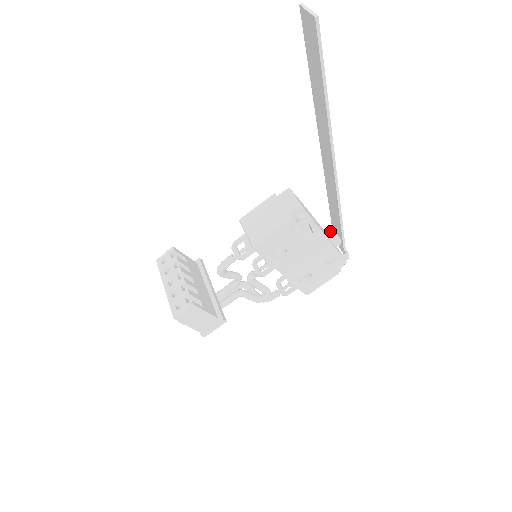
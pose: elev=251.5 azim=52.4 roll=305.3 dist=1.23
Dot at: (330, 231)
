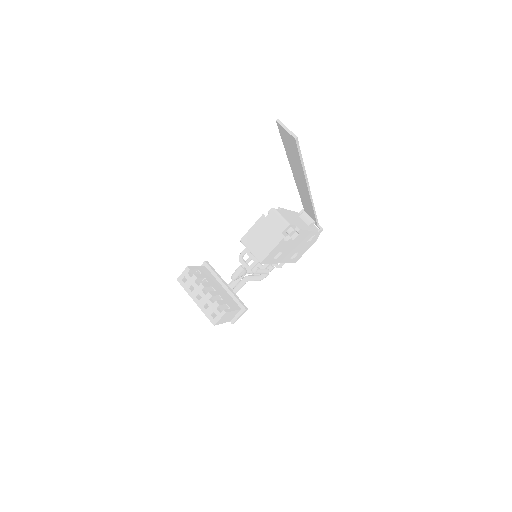
Dot at: (305, 217)
